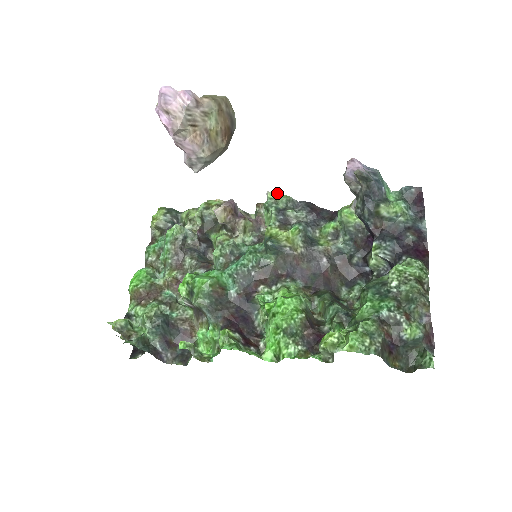
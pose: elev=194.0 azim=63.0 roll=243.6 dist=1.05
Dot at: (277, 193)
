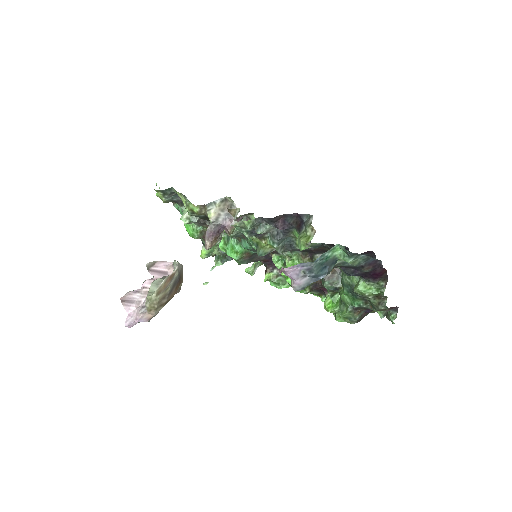
Dot at: (239, 222)
